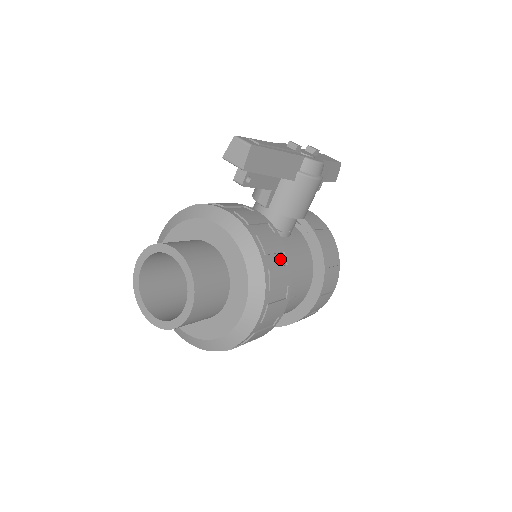
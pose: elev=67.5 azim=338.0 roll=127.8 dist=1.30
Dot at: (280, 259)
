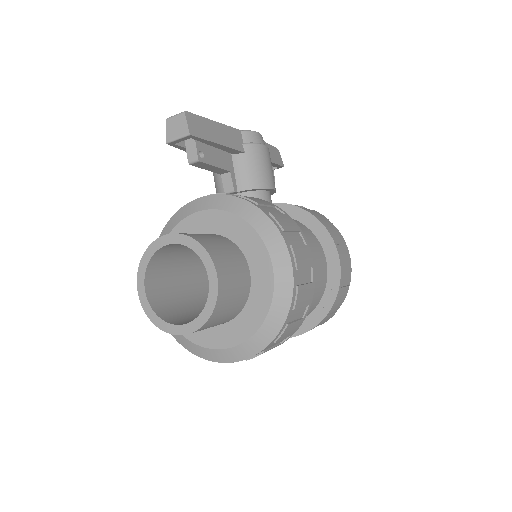
Dot at: (275, 211)
